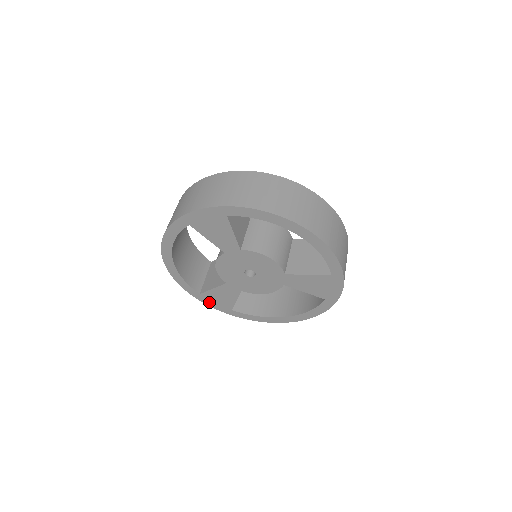
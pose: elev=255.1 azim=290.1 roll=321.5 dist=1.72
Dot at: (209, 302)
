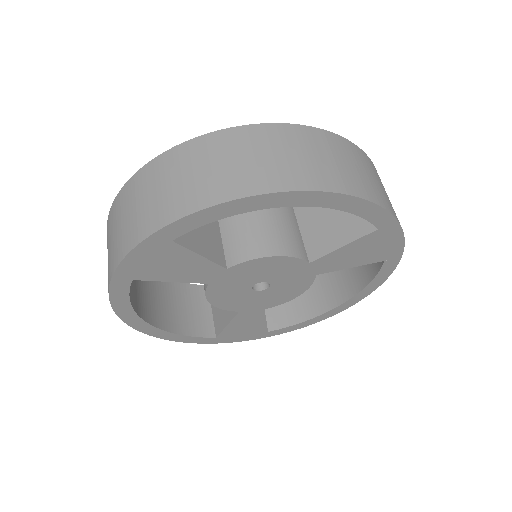
Dot at: (234, 339)
